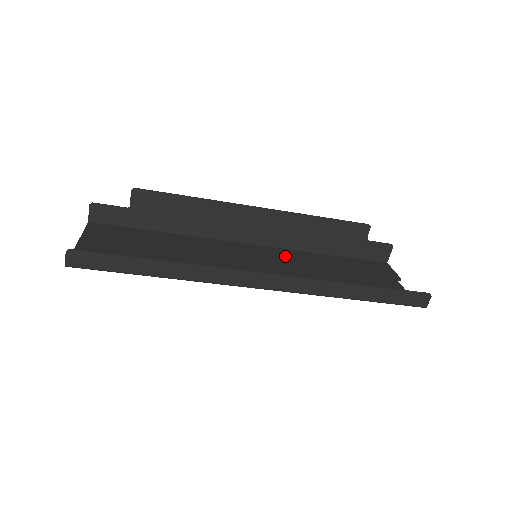
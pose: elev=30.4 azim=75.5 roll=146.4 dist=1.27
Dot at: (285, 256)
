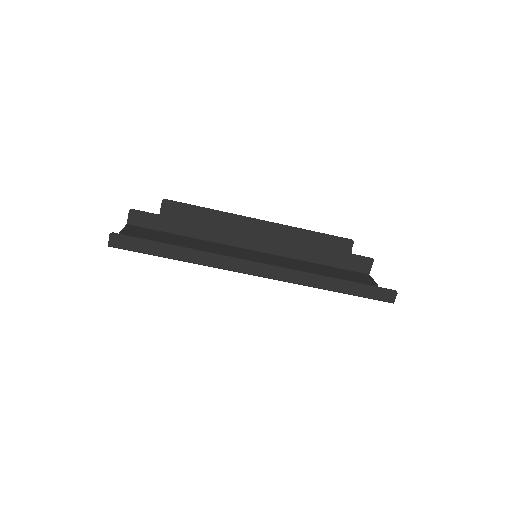
Dot at: (281, 260)
